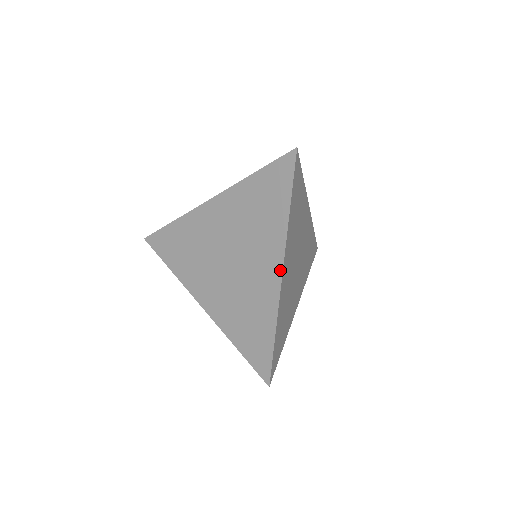
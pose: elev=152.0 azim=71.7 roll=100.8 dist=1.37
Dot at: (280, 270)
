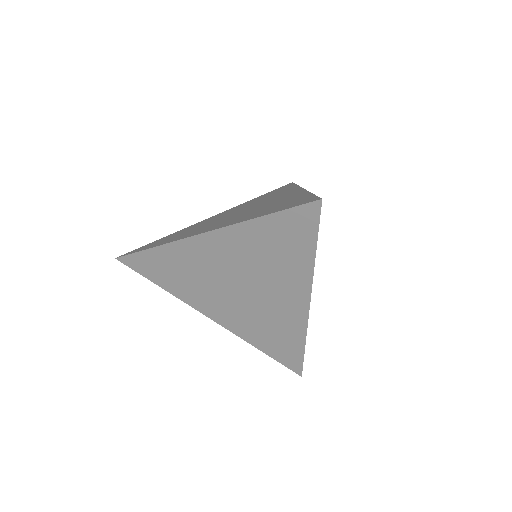
Dot at: (307, 303)
